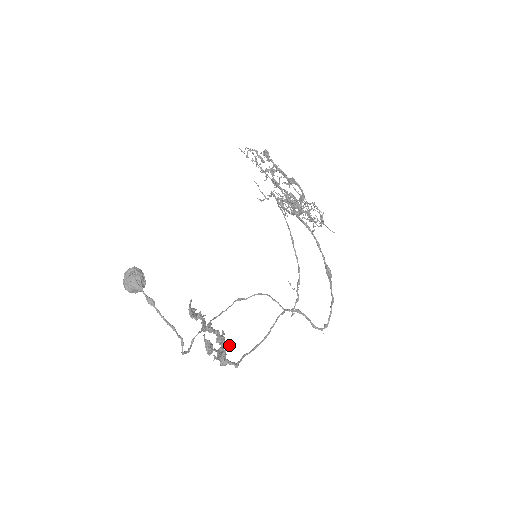
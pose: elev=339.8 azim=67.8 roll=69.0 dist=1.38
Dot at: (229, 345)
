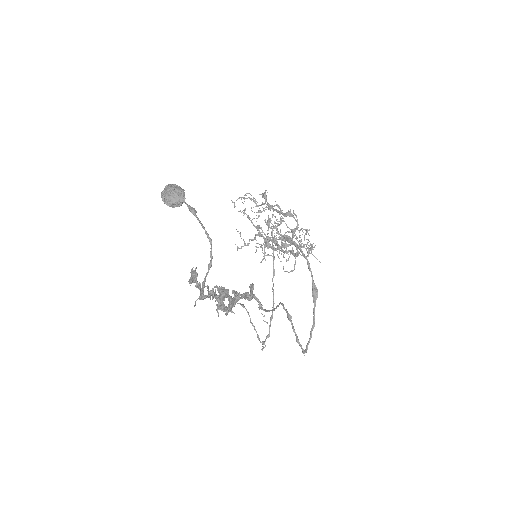
Dot at: (233, 312)
